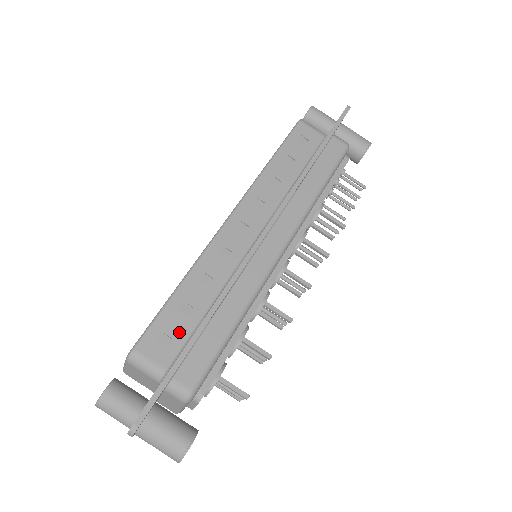
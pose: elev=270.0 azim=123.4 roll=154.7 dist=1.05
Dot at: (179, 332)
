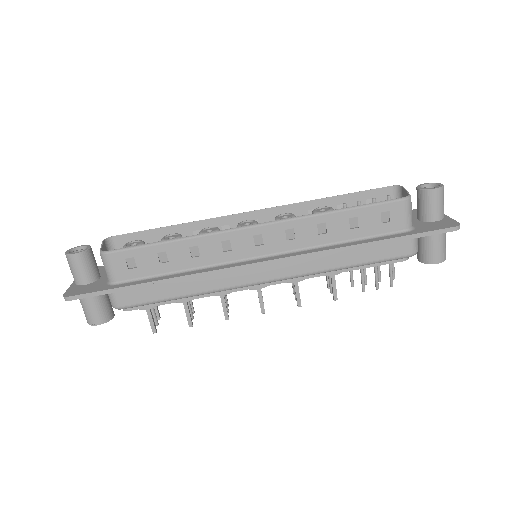
Dot at: (145, 268)
